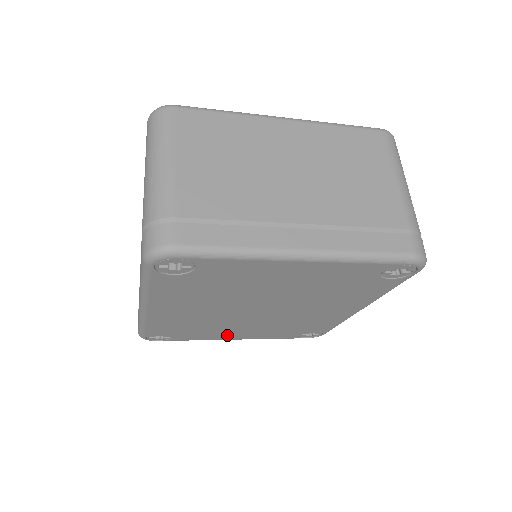
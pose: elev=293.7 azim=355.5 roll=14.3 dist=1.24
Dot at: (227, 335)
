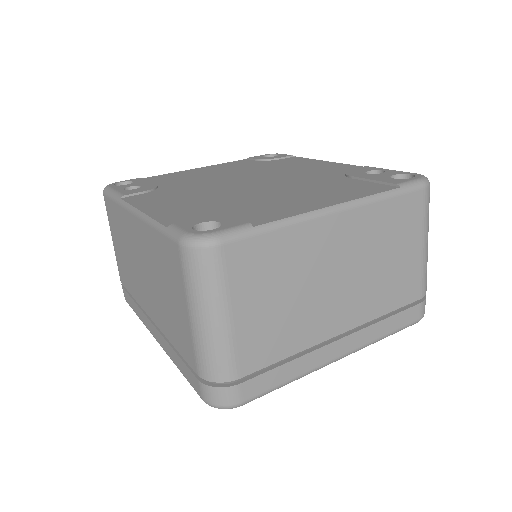
Dot at: occluded
